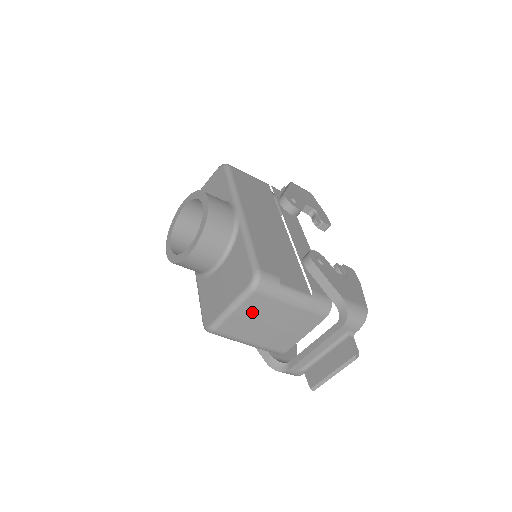
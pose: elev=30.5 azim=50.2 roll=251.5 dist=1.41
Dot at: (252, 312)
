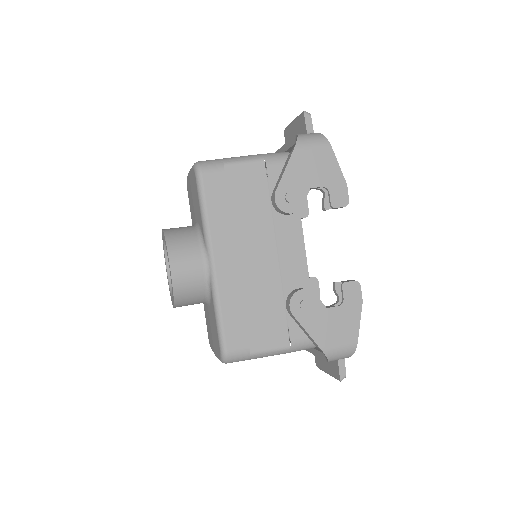
Dot at: occluded
